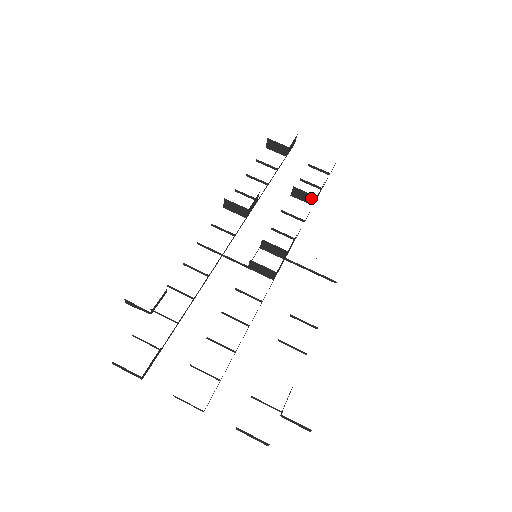
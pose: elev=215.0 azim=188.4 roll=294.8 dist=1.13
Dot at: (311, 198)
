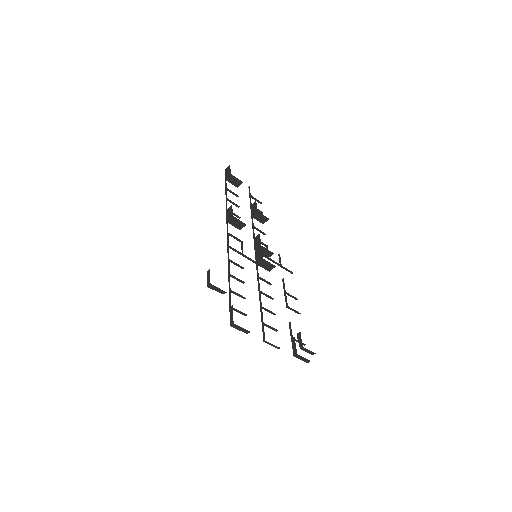
Dot at: (265, 219)
